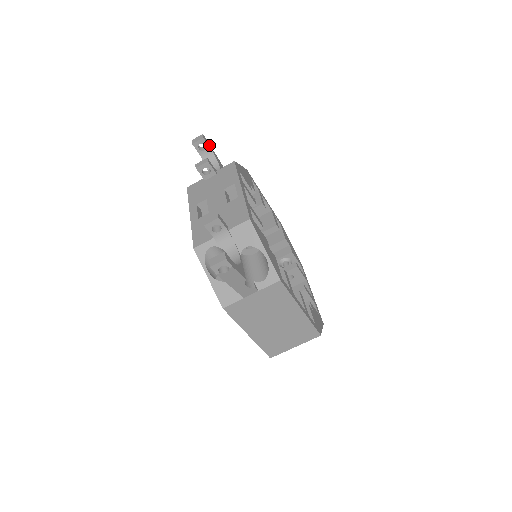
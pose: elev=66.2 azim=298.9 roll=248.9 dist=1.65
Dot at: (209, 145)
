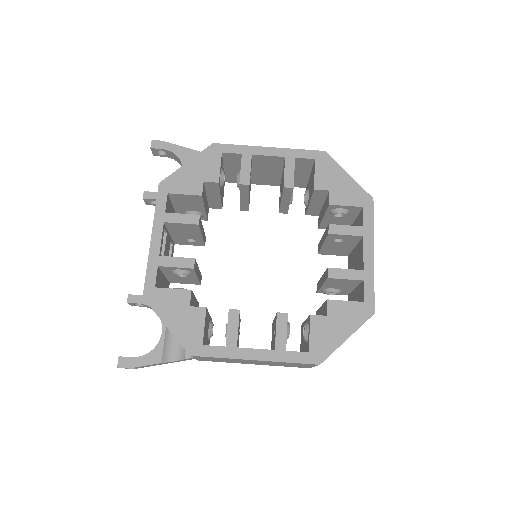
Dot at: (164, 146)
